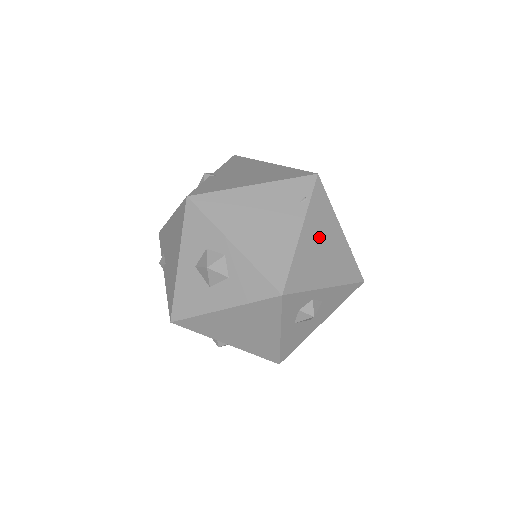
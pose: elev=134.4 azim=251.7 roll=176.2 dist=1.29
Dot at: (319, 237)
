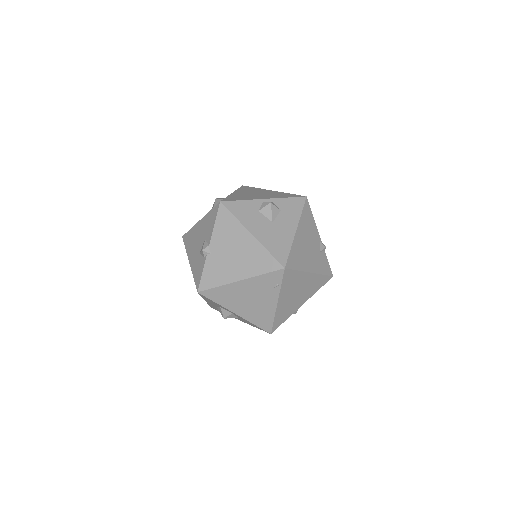
Dot at: (292, 293)
